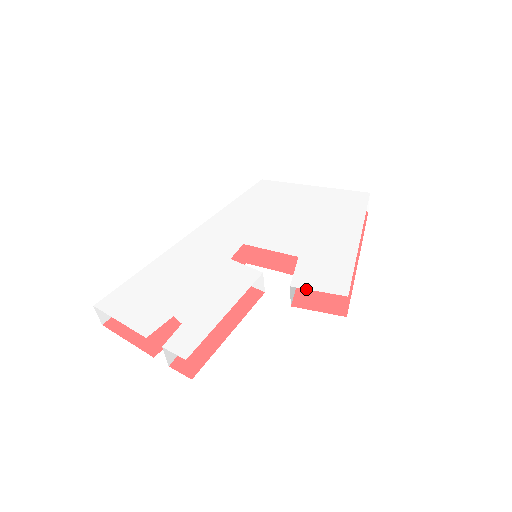
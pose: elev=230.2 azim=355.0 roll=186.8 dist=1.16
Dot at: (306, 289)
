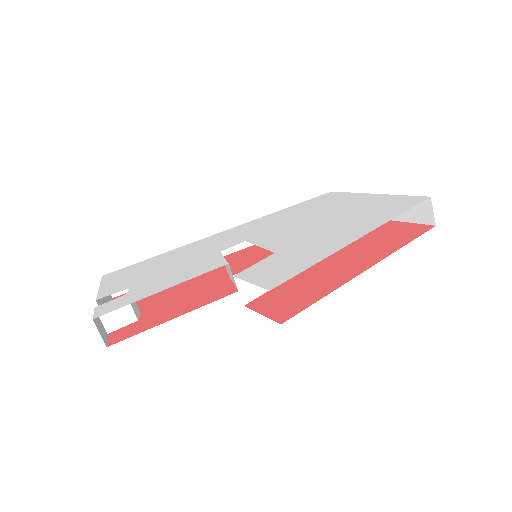
Dot at: (275, 293)
